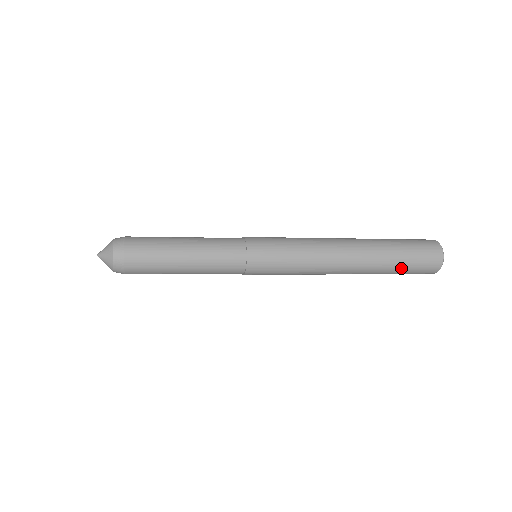
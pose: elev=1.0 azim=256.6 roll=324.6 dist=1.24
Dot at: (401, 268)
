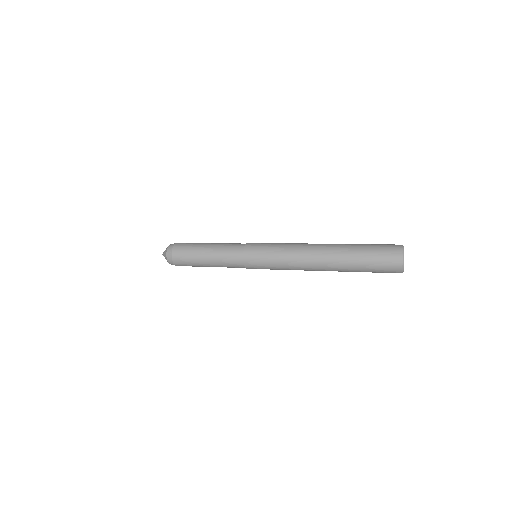
Dot at: (364, 264)
